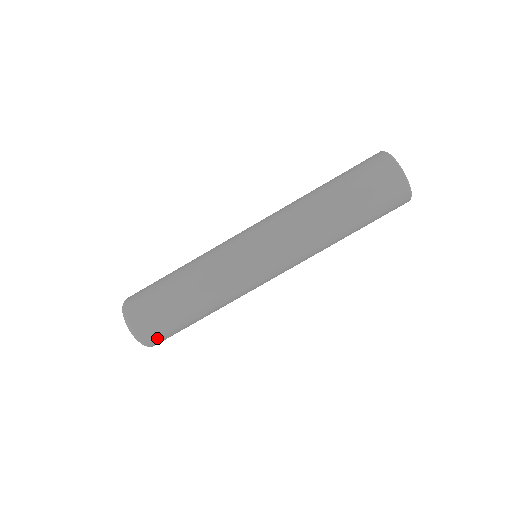
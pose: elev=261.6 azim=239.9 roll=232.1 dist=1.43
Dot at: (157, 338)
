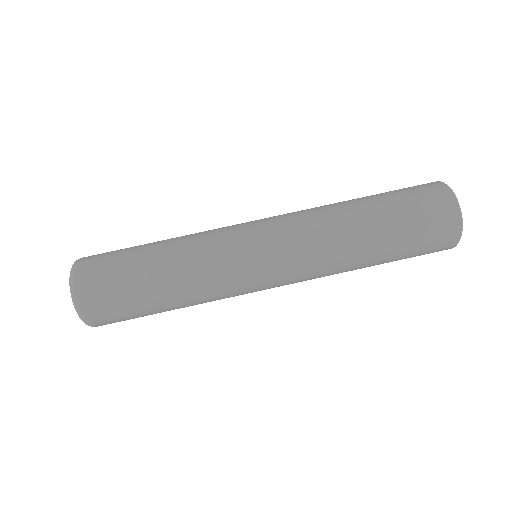
Dot at: occluded
